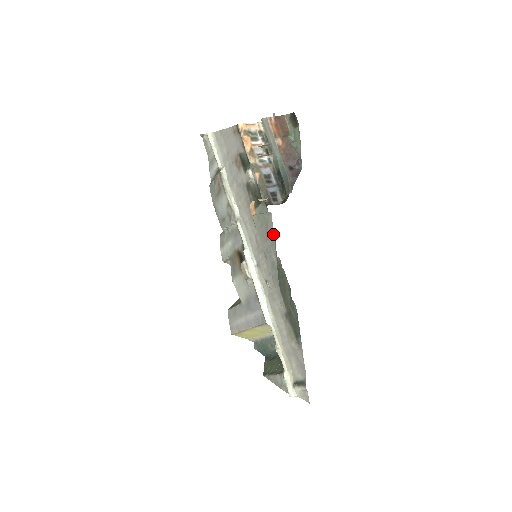
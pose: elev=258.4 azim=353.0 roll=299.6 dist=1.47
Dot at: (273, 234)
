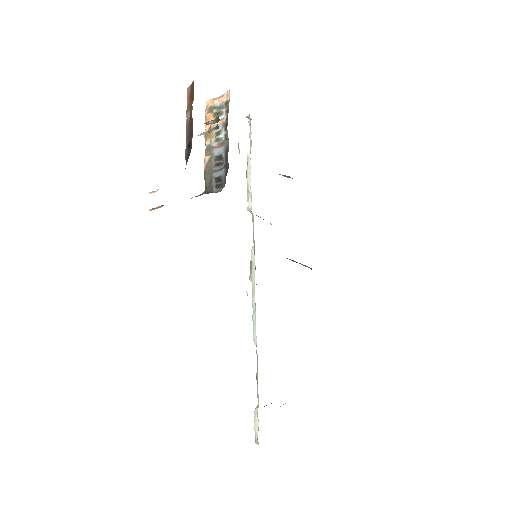
Dot at: occluded
